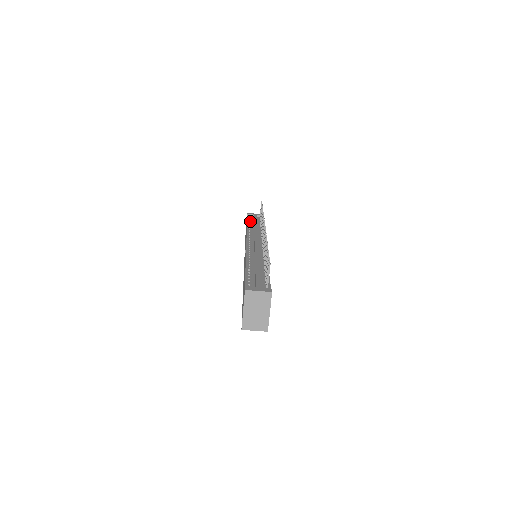
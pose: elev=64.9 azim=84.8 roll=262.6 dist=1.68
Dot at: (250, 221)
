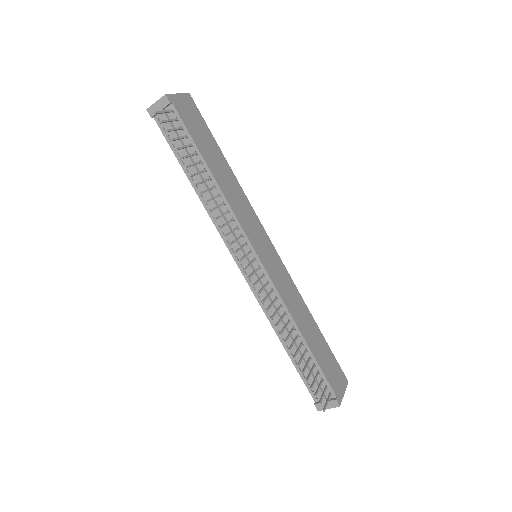
Dot at: (176, 151)
